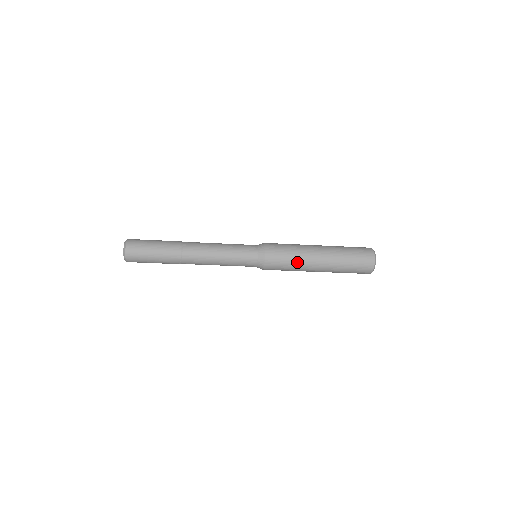
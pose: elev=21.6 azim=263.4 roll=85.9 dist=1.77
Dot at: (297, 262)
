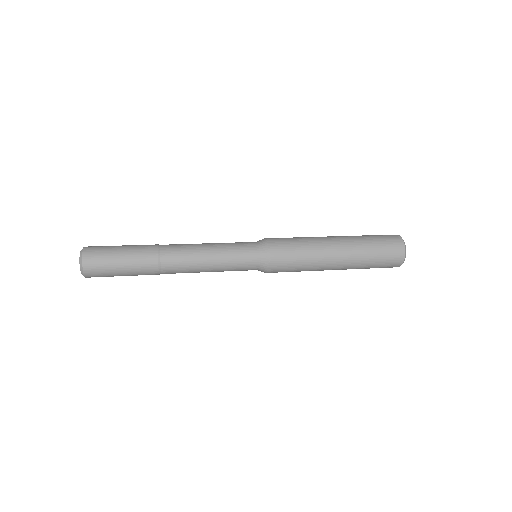
Dot at: (309, 264)
